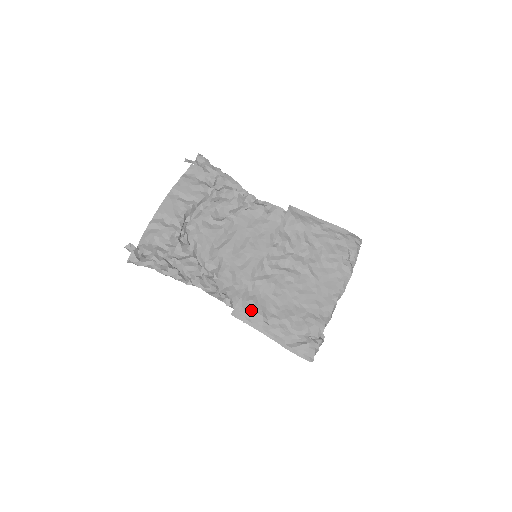
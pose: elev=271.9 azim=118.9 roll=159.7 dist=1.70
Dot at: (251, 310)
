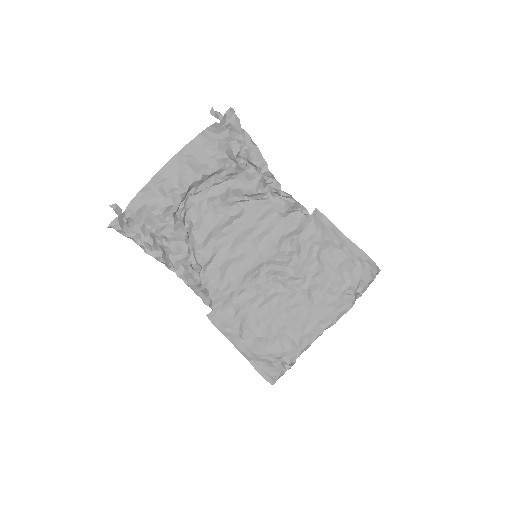
Dot at: (229, 319)
